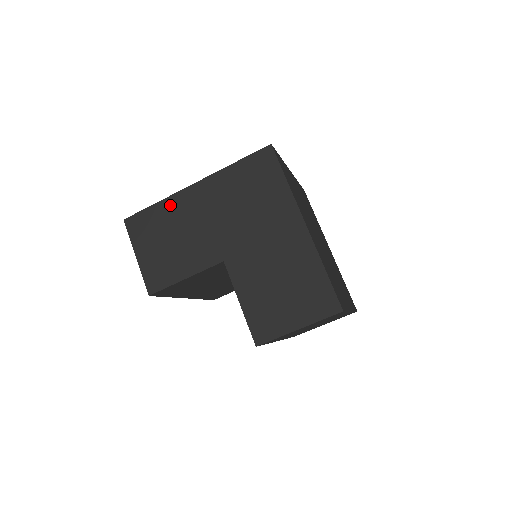
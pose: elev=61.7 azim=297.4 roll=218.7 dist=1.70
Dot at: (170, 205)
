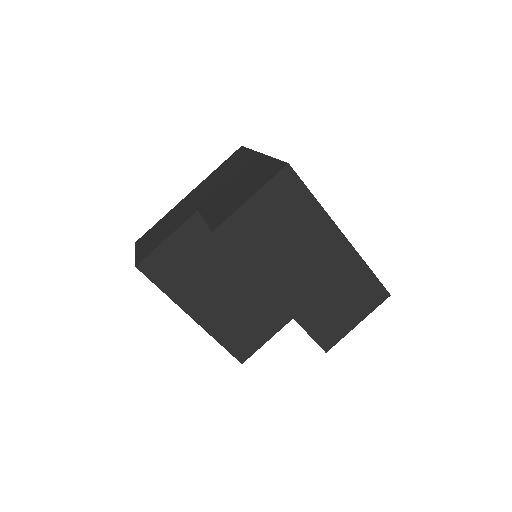
Dot at: (169, 214)
